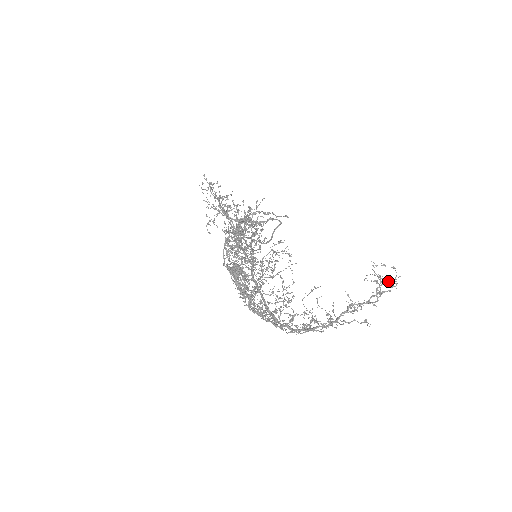
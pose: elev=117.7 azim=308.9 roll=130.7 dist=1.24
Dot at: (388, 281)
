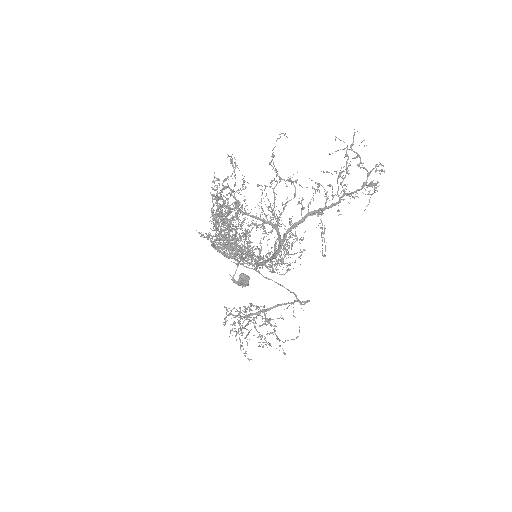
Dot at: (353, 144)
